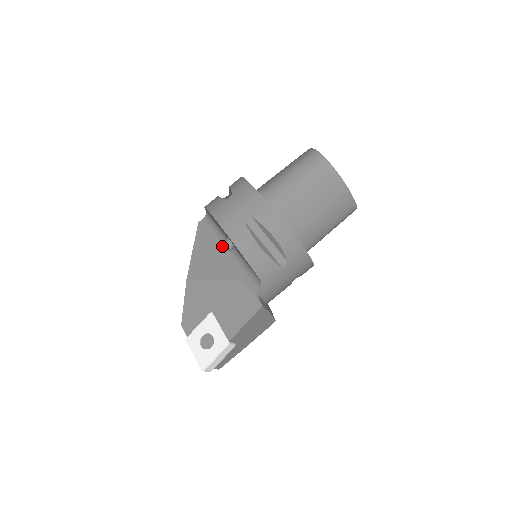
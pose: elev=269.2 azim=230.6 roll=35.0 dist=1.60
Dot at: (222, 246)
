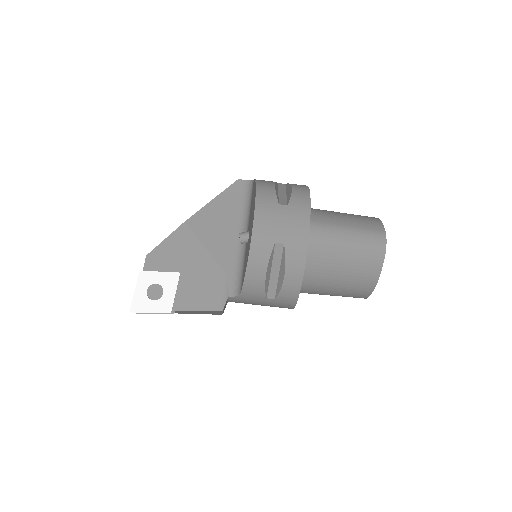
Dot at: (238, 224)
